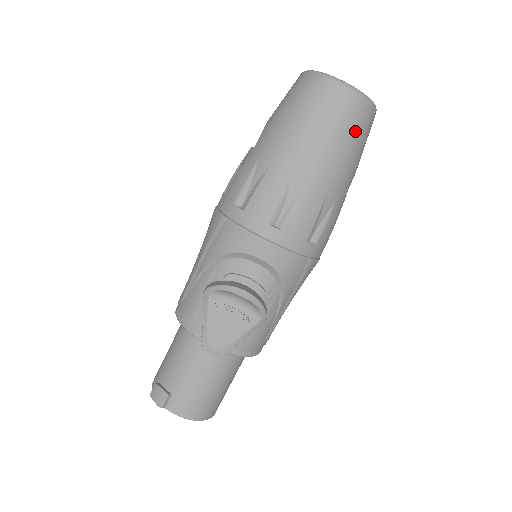
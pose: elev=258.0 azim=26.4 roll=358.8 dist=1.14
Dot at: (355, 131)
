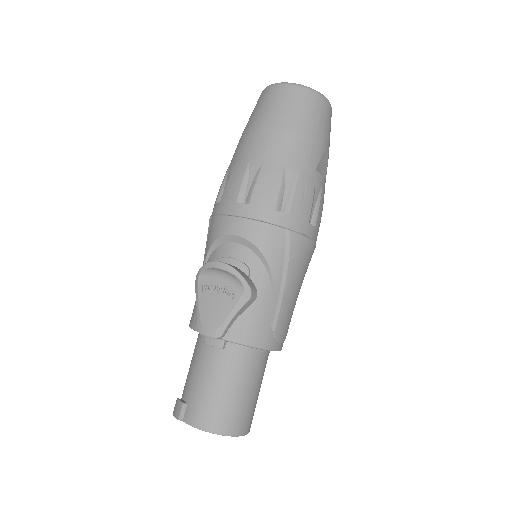
Dot at: (301, 112)
